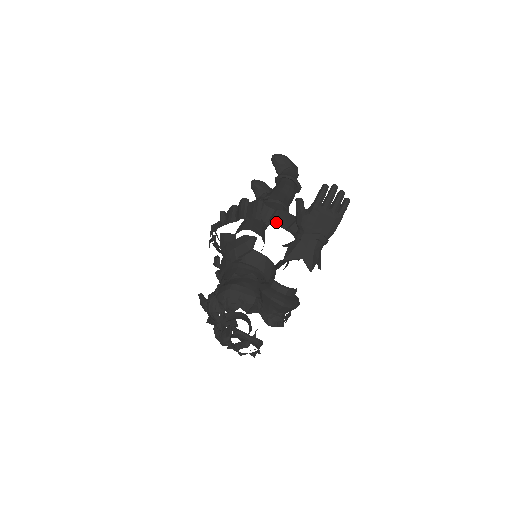
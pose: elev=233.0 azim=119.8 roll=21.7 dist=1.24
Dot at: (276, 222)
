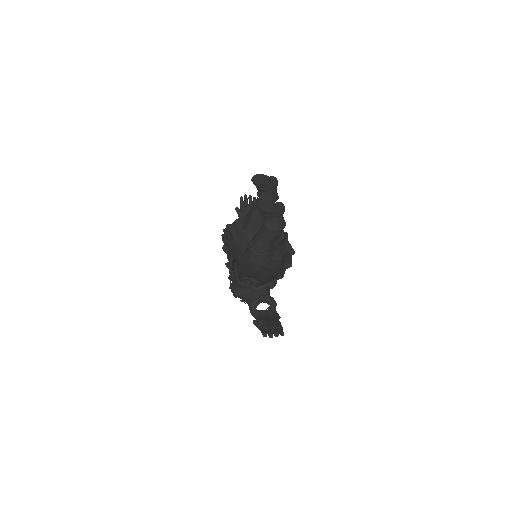
Dot at: (255, 285)
